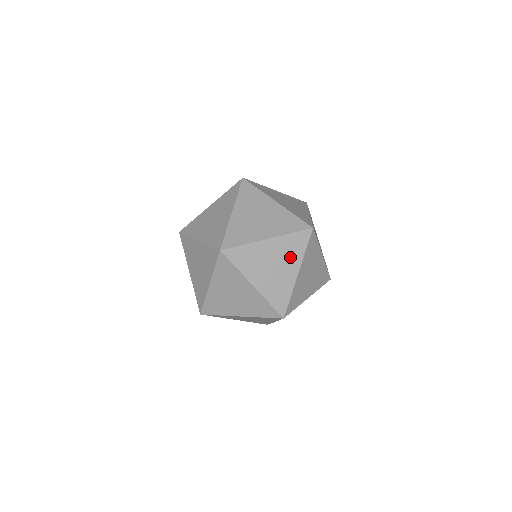
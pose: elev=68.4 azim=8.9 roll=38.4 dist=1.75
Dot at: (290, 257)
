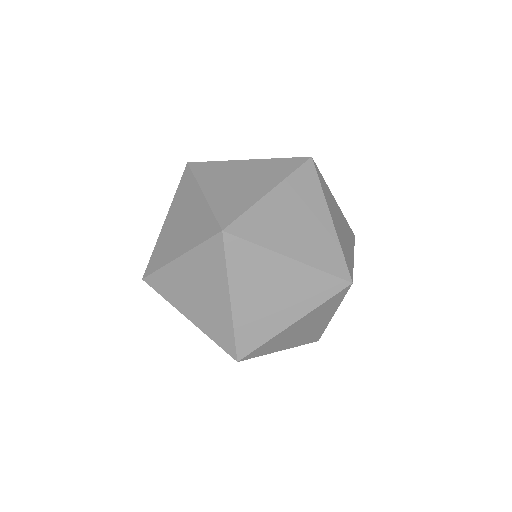
Dot at: (348, 235)
